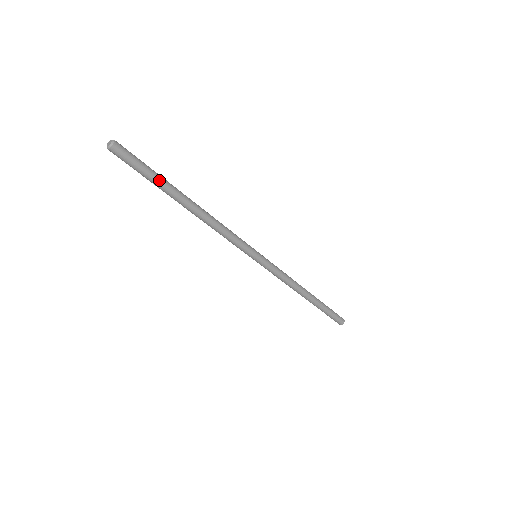
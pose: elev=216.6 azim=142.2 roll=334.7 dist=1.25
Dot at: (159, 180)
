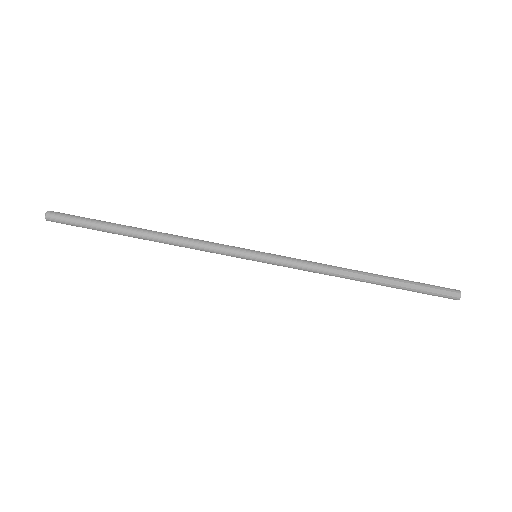
Dot at: (100, 225)
